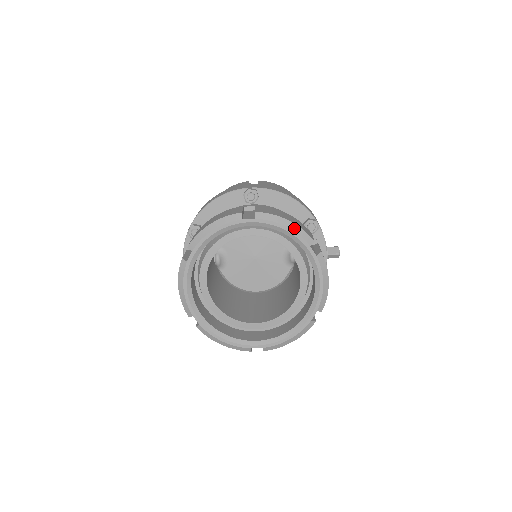
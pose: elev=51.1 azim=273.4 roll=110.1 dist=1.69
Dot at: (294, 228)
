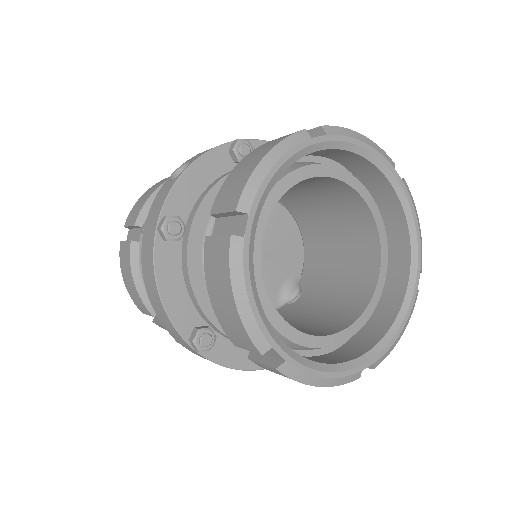
Dot at: occluded
